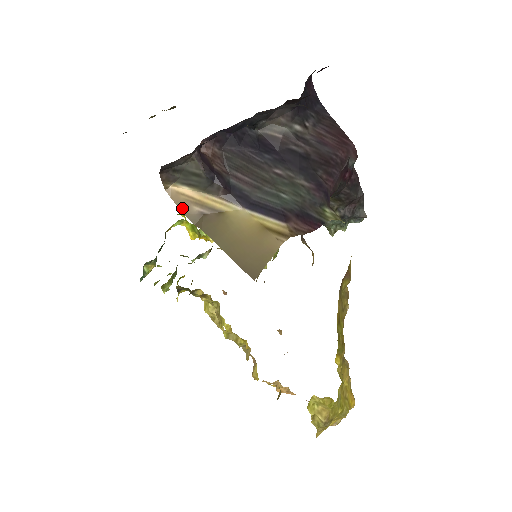
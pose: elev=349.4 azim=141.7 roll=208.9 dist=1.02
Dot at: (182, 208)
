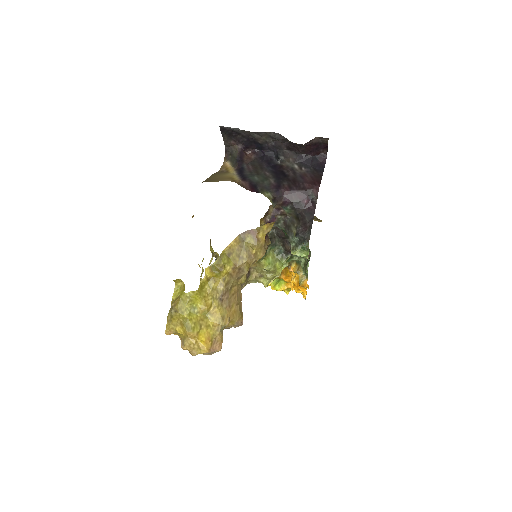
Dot at: (221, 169)
